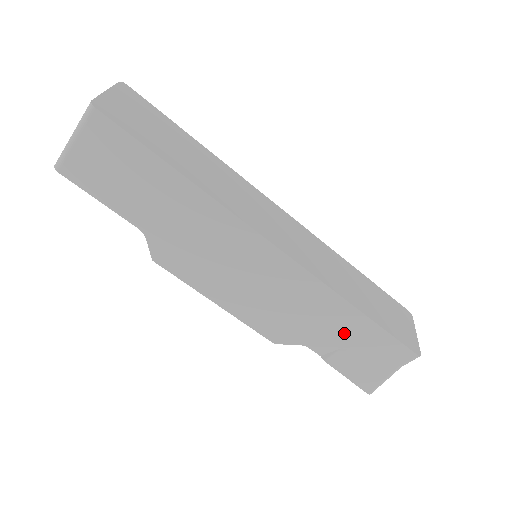
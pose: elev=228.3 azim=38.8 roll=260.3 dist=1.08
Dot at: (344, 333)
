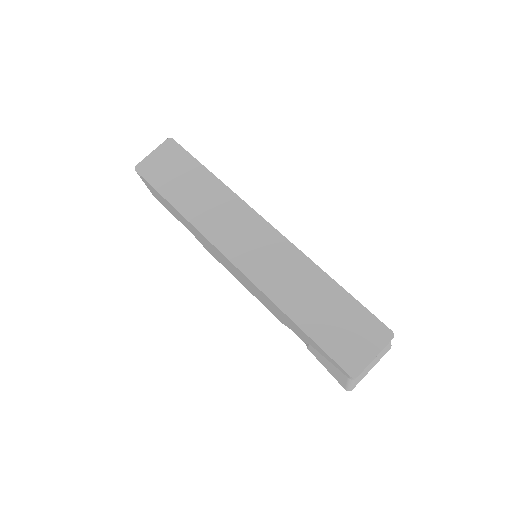
Dot at: (301, 333)
